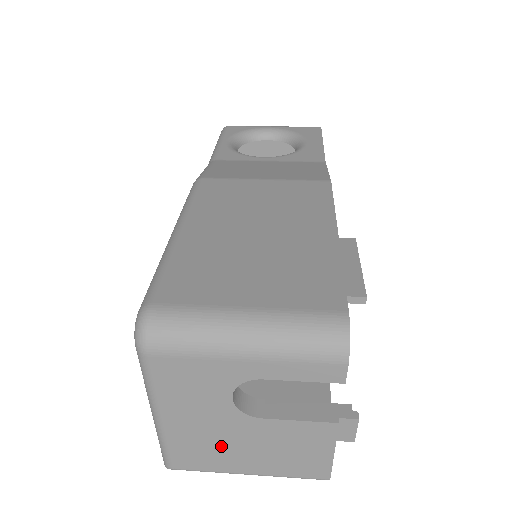
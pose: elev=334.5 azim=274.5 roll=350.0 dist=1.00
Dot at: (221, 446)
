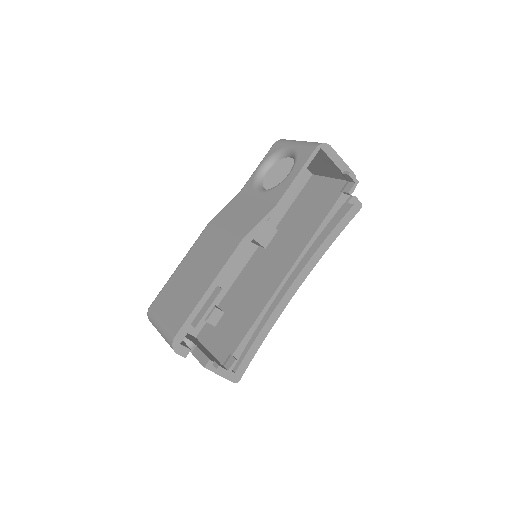
Dot at: occluded
